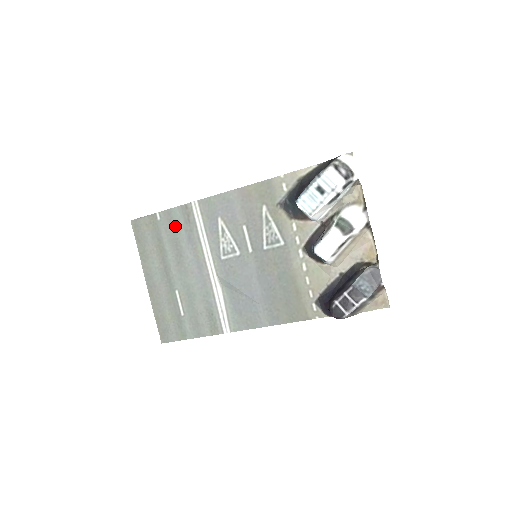
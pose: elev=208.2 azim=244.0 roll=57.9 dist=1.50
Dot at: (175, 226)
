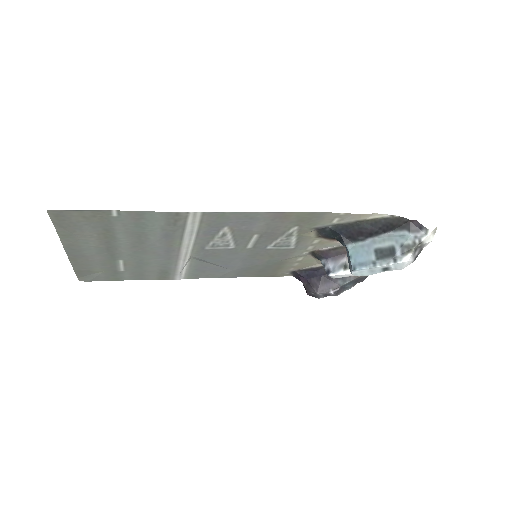
Dot at: (145, 225)
